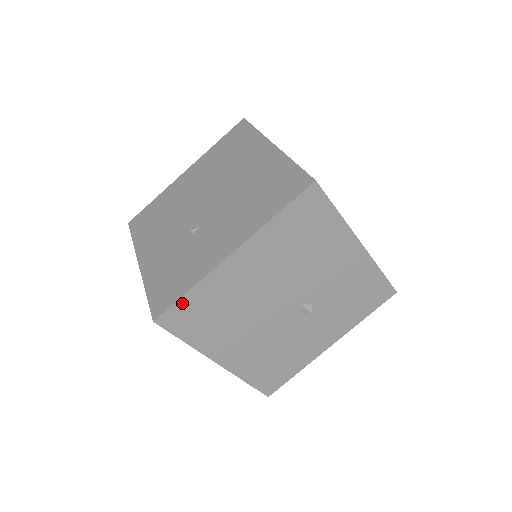
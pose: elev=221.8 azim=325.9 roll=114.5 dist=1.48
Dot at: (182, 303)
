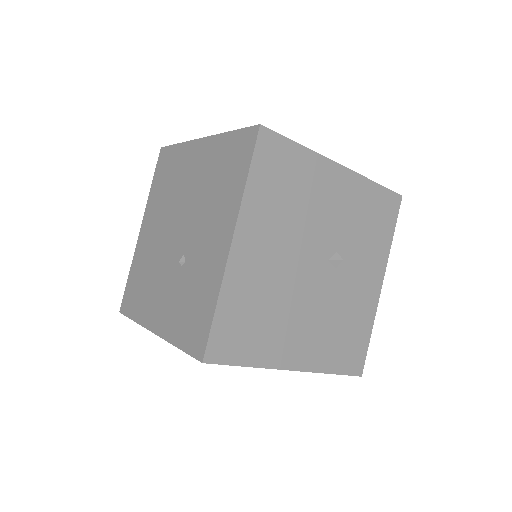
Dot at: (218, 325)
